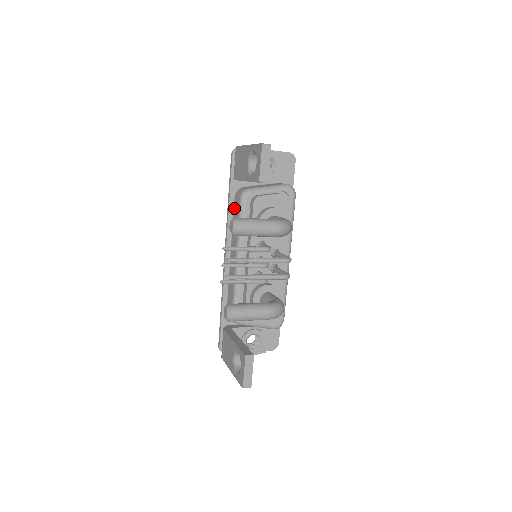
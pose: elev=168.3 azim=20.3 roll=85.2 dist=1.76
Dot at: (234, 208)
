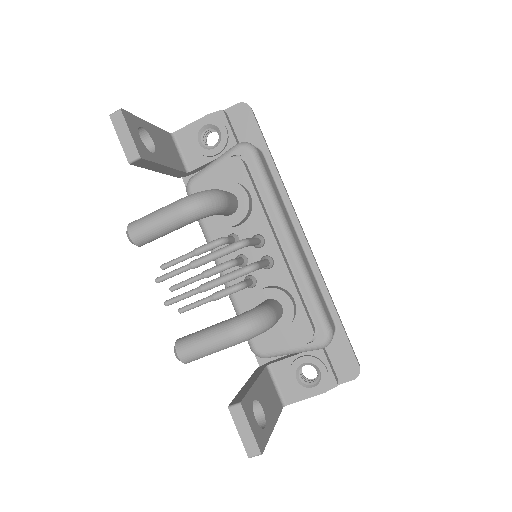
Dot at: occluded
